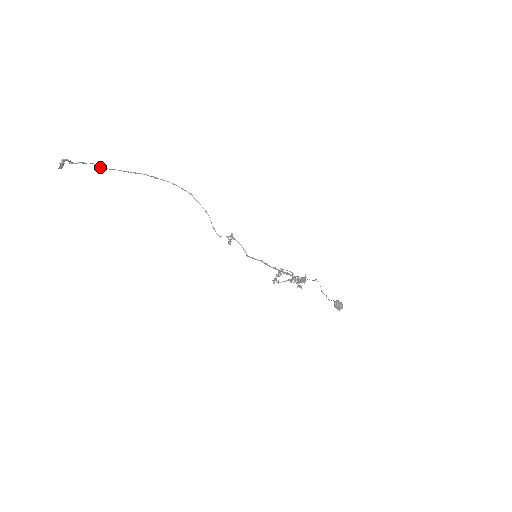
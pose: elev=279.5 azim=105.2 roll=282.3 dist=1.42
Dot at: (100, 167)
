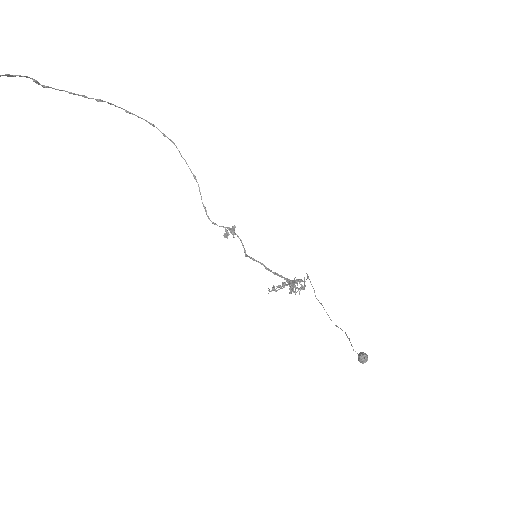
Dot at: (38, 83)
